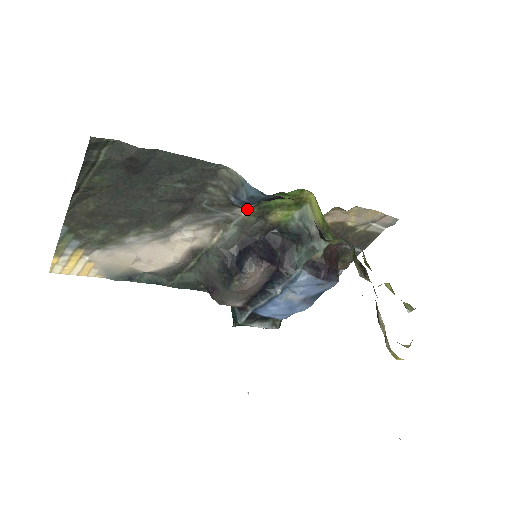
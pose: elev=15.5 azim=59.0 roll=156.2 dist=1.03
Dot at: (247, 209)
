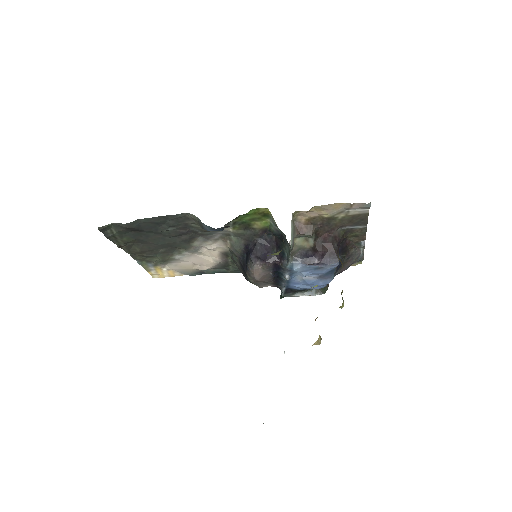
Dot at: (230, 228)
